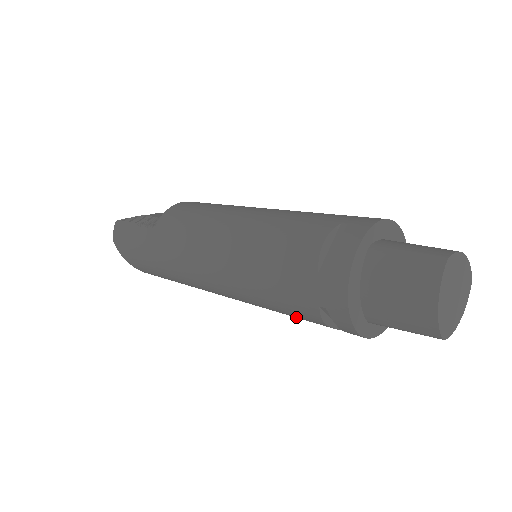
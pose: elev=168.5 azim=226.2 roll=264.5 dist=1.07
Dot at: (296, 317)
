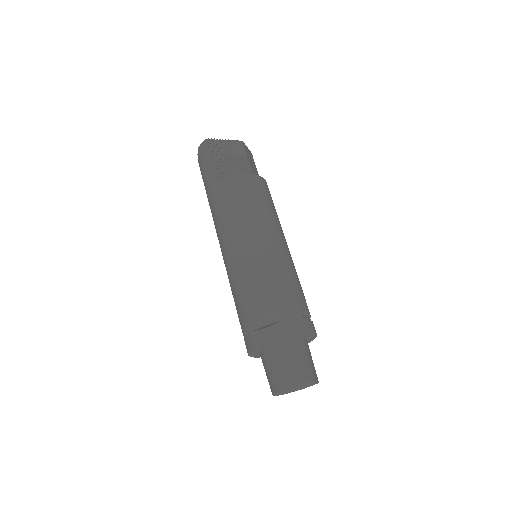
Dot at: occluded
